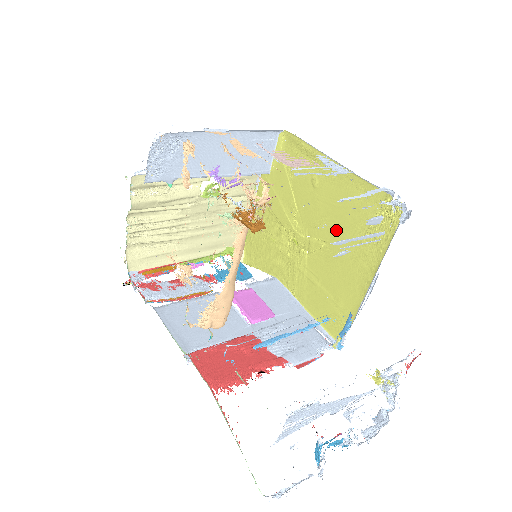
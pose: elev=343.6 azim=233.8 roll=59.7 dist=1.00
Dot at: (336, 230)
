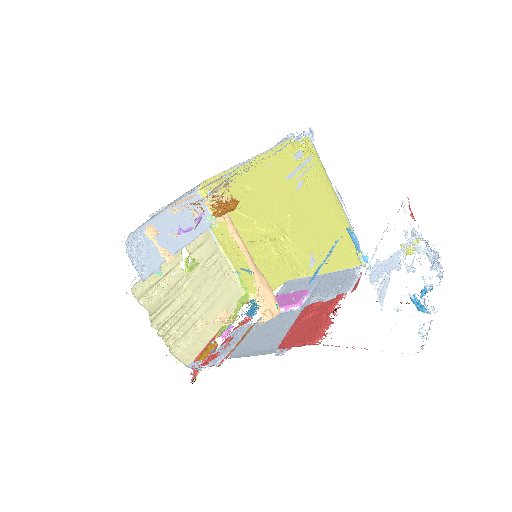
Dot at: (287, 199)
